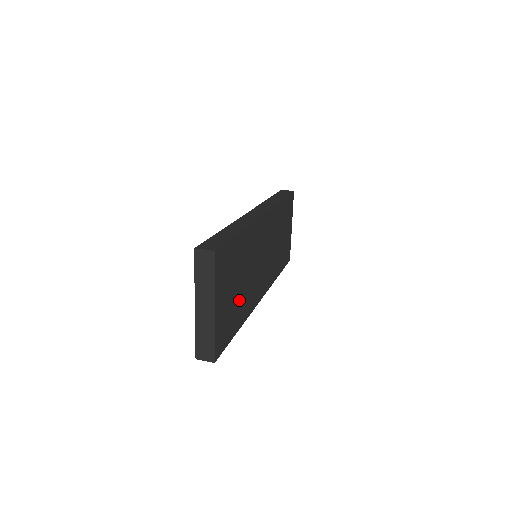
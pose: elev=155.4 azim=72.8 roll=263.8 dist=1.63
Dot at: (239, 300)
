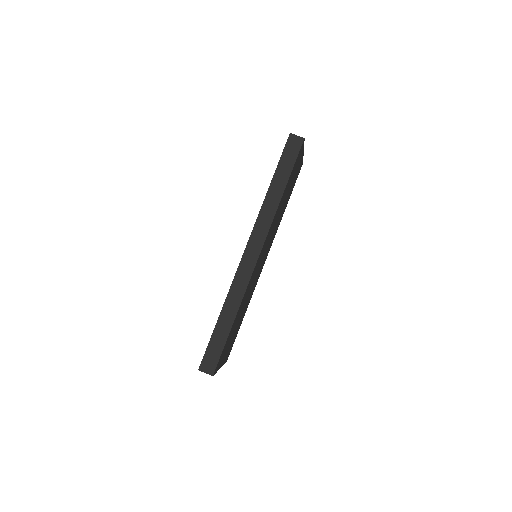
Dot at: (240, 319)
